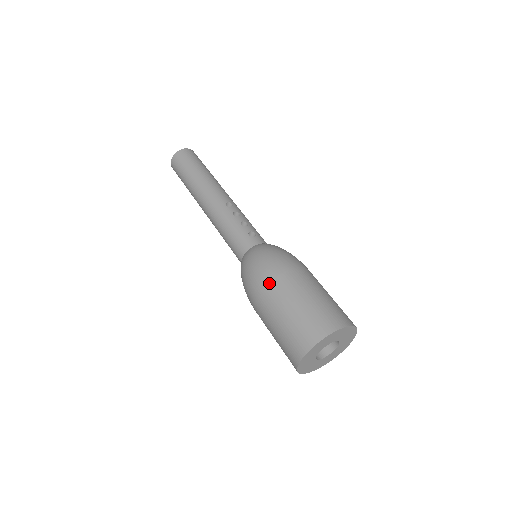
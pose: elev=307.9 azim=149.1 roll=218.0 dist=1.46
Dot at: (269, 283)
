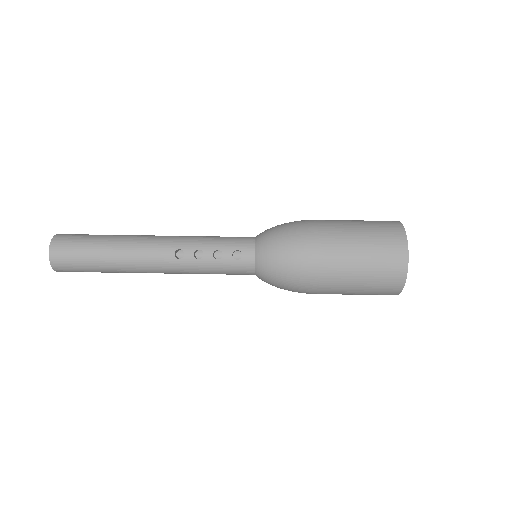
Dot at: (317, 286)
